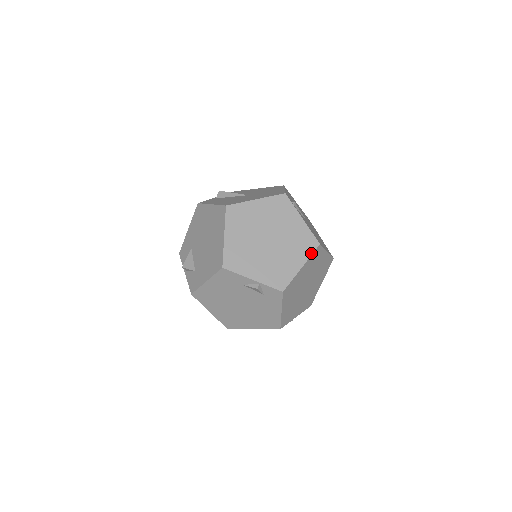
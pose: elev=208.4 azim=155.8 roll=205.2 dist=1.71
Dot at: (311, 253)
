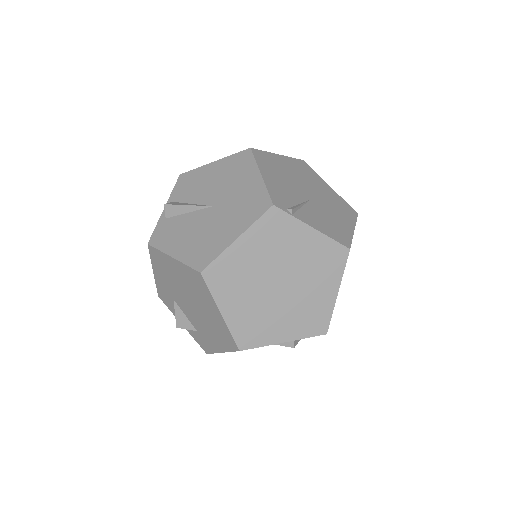
Dot at: (343, 268)
